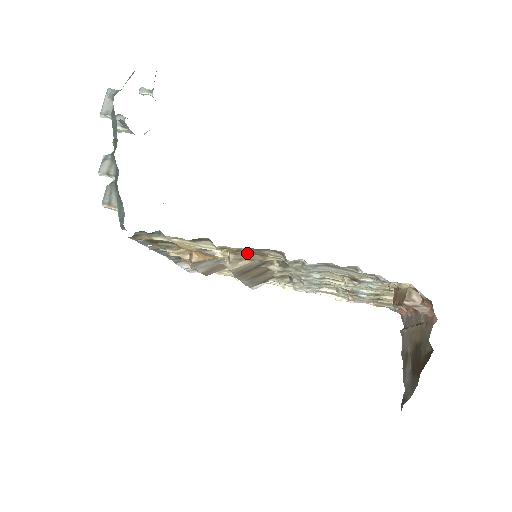
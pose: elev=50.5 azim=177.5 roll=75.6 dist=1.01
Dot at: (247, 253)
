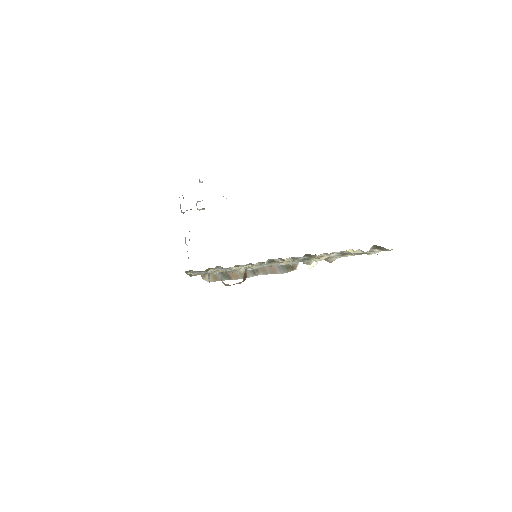
Dot at: occluded
